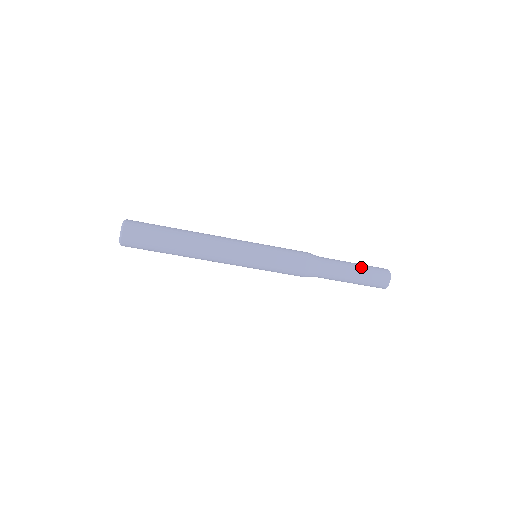
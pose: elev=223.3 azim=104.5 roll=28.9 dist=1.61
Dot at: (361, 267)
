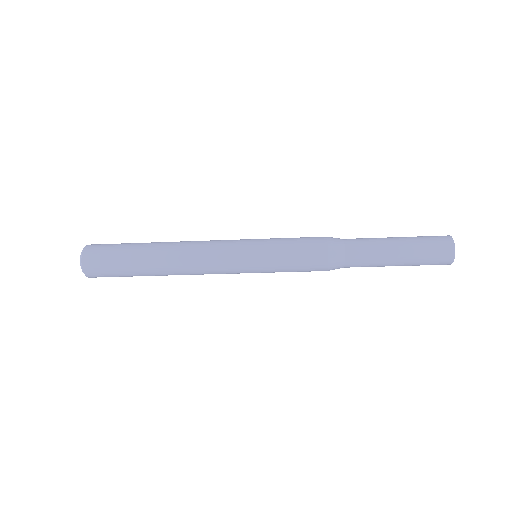
Dot at: (404, 237)
